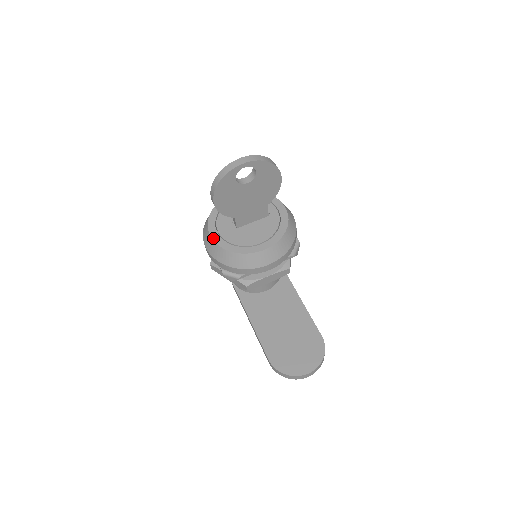
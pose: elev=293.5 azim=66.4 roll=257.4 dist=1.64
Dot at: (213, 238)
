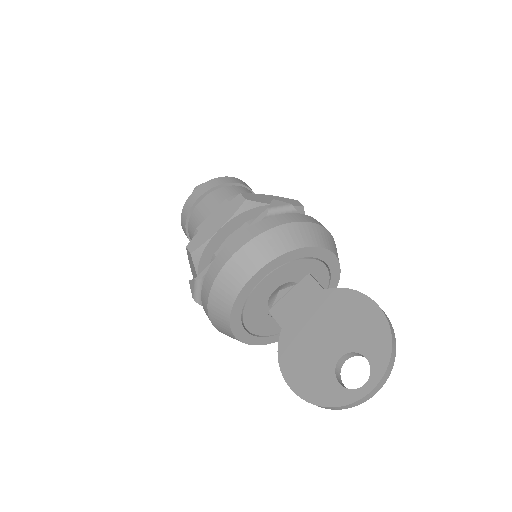
Dot at: (248, 343)
